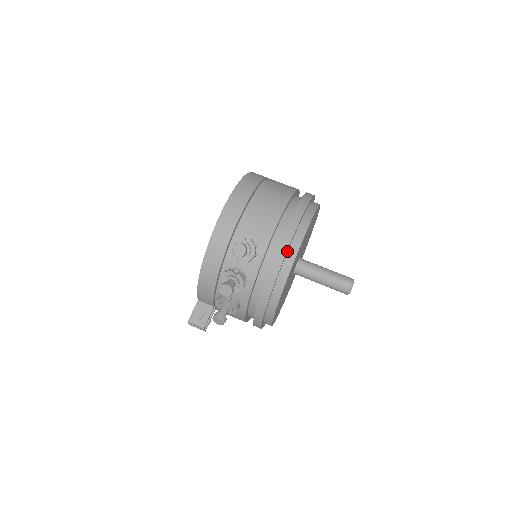
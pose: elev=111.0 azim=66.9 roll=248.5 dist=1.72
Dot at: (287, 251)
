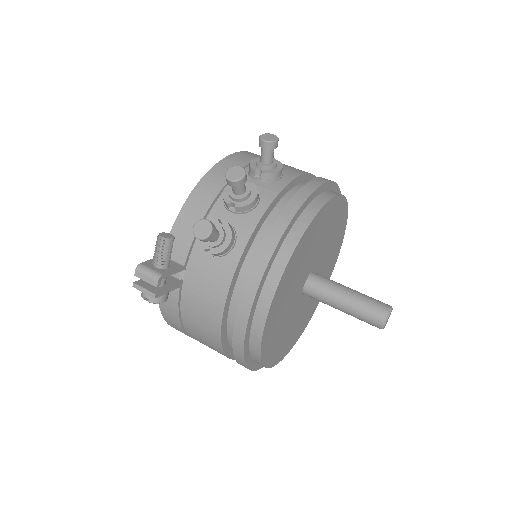
Dot at: (320, 190)
